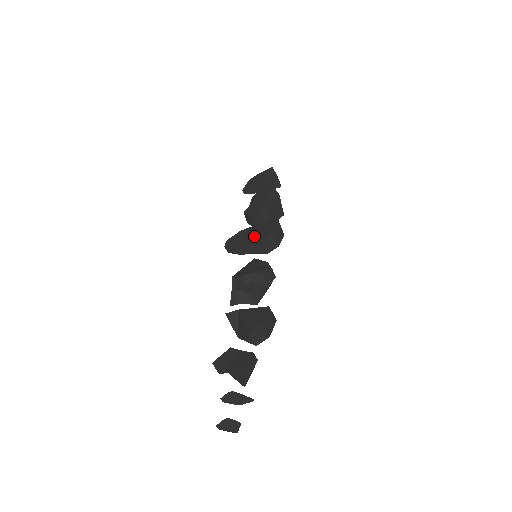
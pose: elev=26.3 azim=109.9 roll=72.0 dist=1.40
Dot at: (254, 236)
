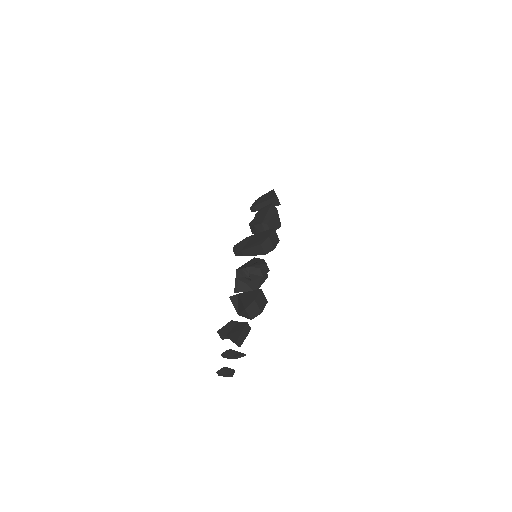
Dot at: (255, 241)
